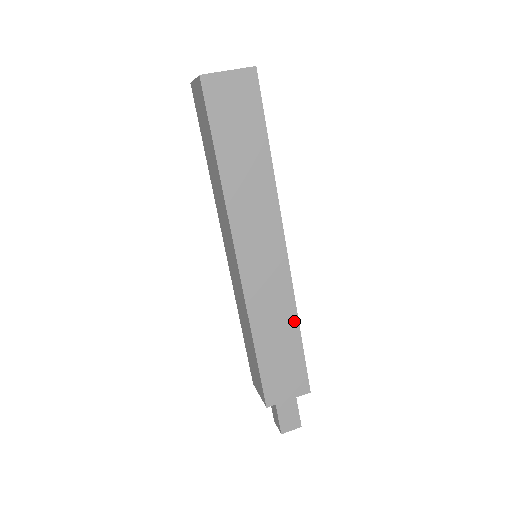
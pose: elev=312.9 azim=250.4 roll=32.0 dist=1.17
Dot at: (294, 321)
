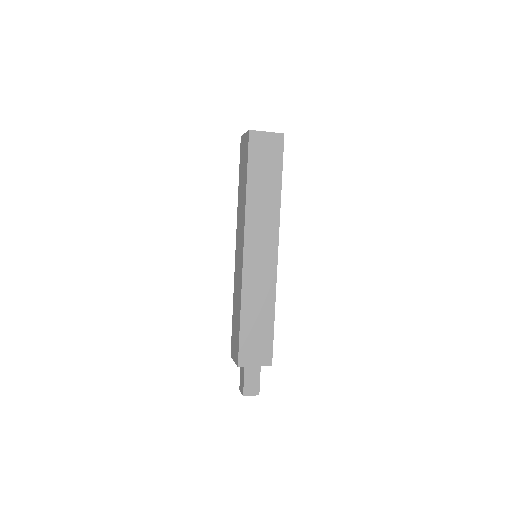
Dot at: (272, 306)
